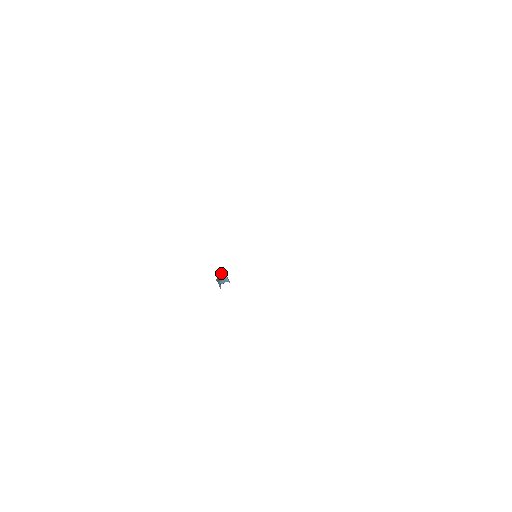
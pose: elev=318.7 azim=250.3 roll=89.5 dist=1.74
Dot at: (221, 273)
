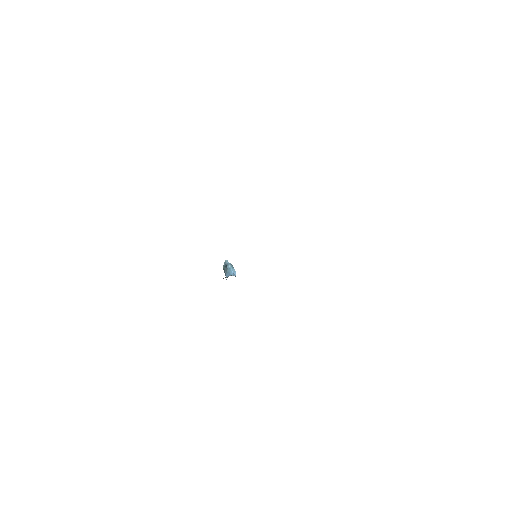
Dot at: (226, 264)
